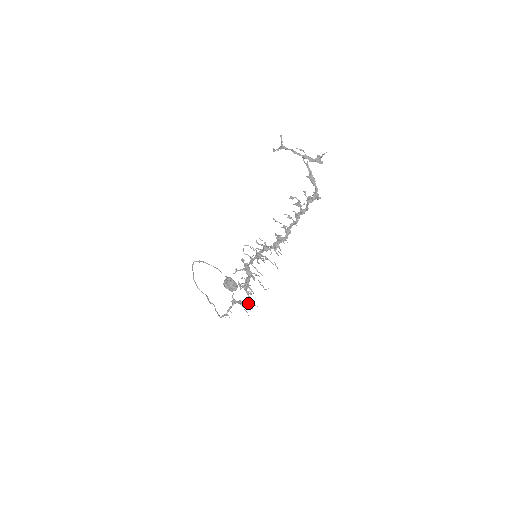
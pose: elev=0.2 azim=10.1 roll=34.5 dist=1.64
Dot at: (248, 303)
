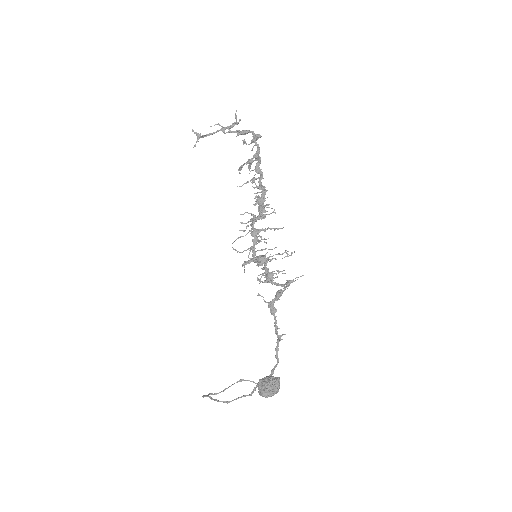
Dot at: (287, 283)
